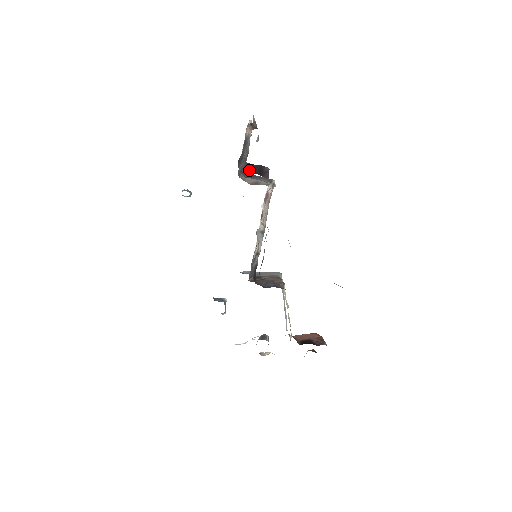
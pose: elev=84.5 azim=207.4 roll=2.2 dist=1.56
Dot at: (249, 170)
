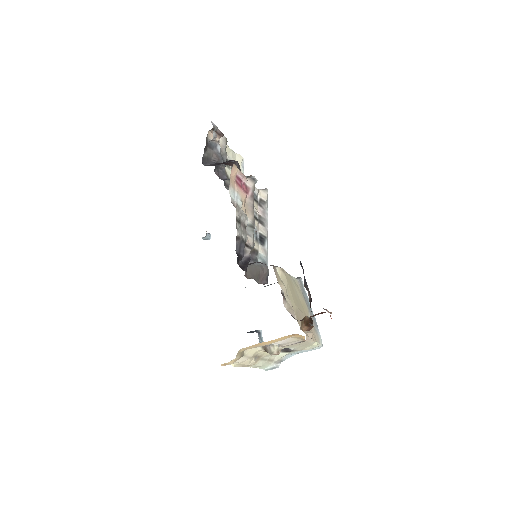
Dot at: (215, 165)
